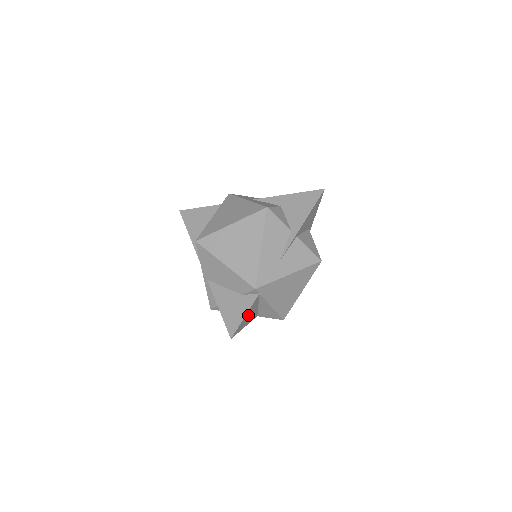
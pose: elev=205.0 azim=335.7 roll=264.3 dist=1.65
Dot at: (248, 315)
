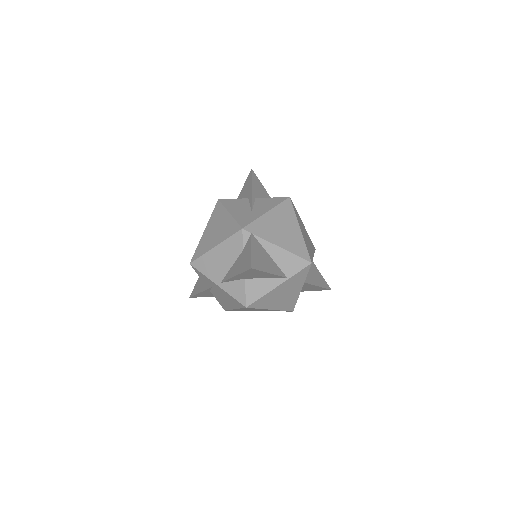
Dot at: (259, 256)
